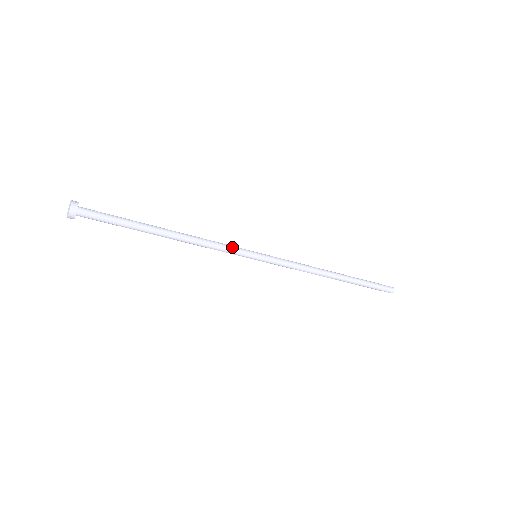
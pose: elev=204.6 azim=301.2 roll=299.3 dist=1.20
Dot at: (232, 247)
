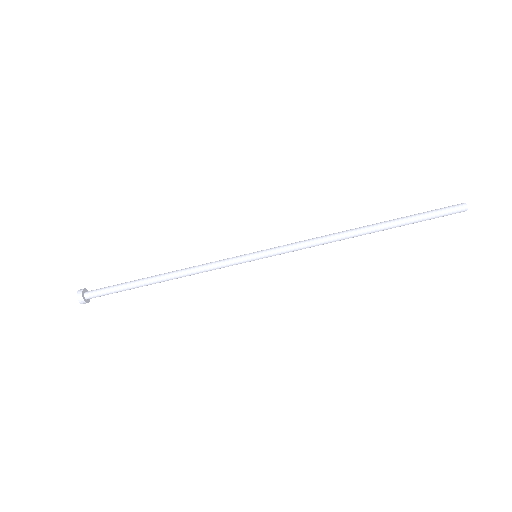
Dot at: (225, 261)
